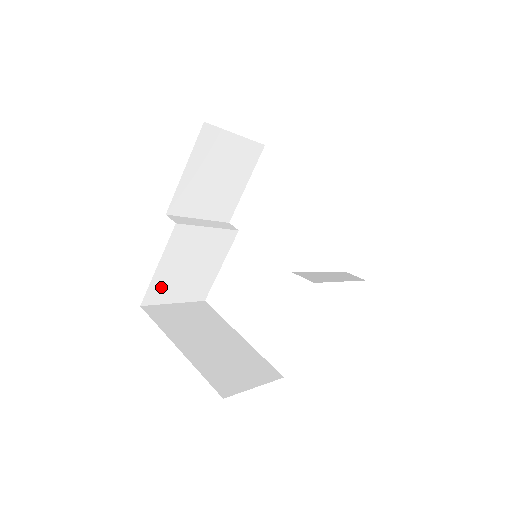
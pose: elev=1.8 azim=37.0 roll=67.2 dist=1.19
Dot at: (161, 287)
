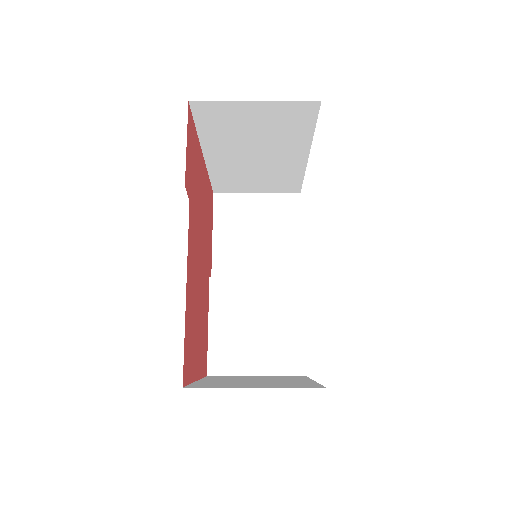
Dot at: (225, 352)
